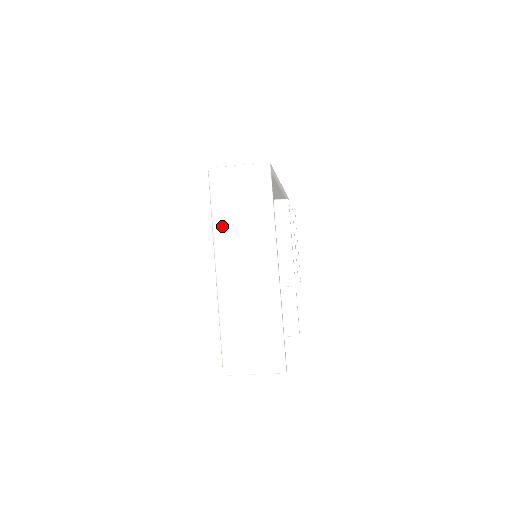
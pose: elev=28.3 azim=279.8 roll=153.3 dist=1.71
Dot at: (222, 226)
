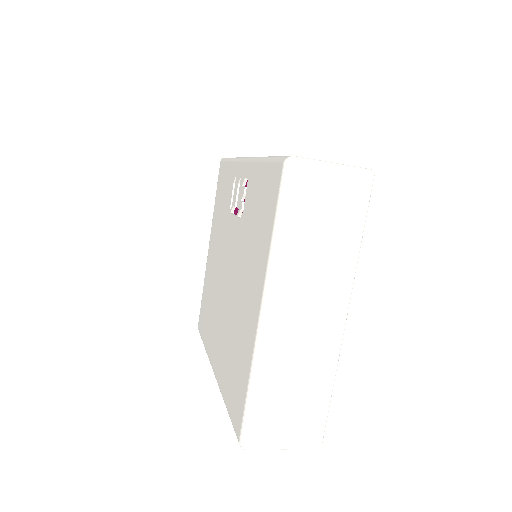
Dot at: (288, 249)
